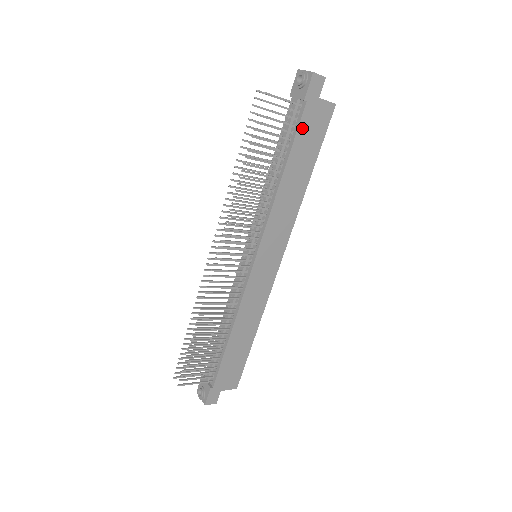
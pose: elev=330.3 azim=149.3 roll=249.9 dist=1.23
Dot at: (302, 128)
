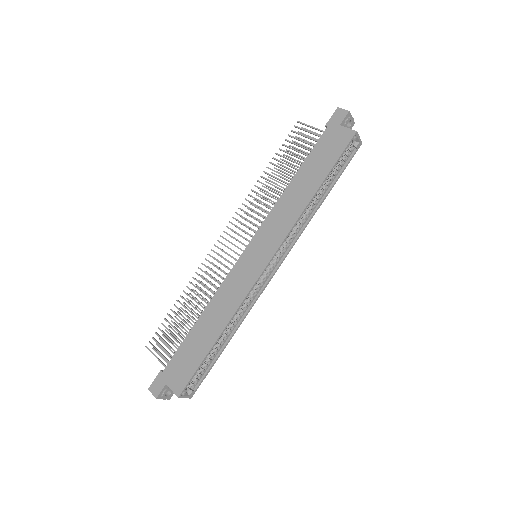
Dot at: (319, 146)
